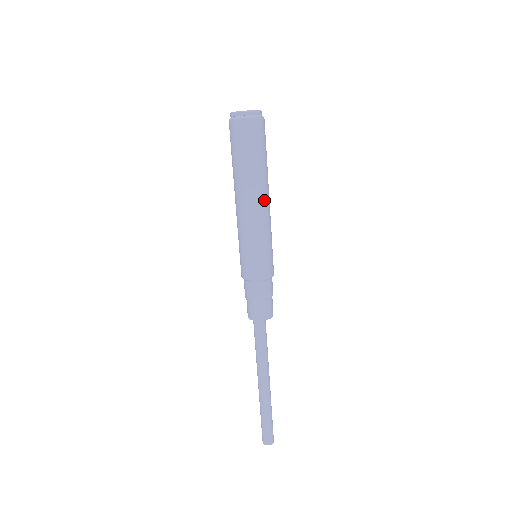
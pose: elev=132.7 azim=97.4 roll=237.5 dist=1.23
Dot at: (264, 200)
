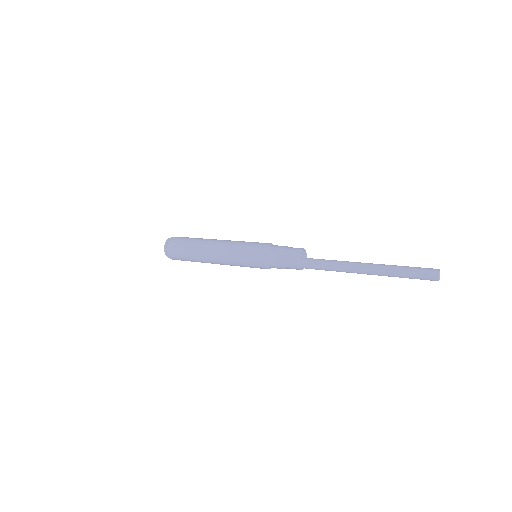
Dot at: occluded
